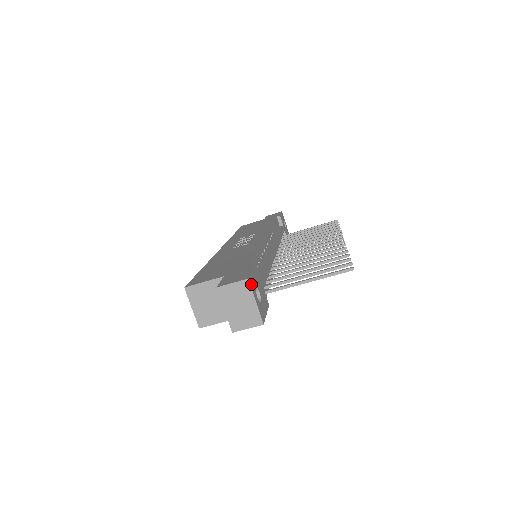
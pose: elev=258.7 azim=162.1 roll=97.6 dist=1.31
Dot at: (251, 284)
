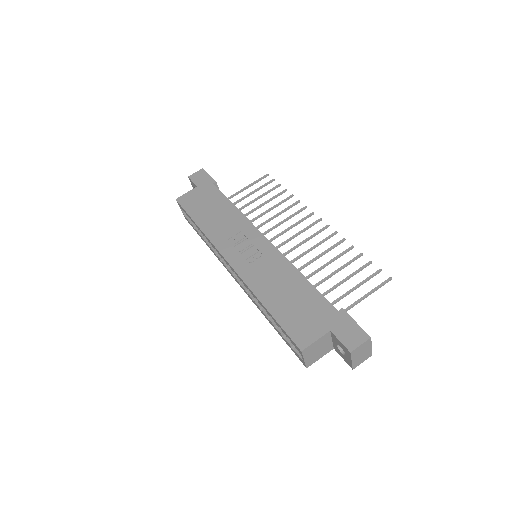
Dot at: (368, 337)
